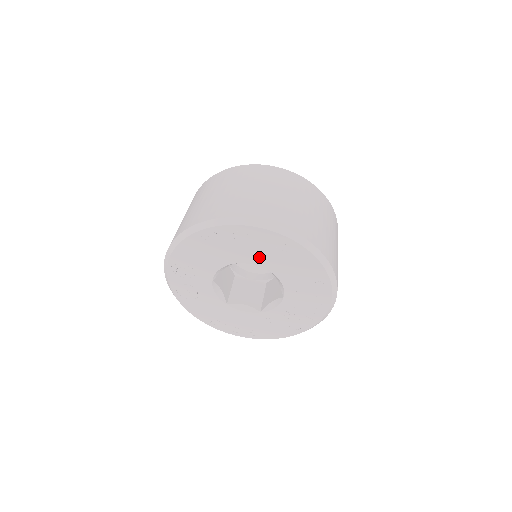
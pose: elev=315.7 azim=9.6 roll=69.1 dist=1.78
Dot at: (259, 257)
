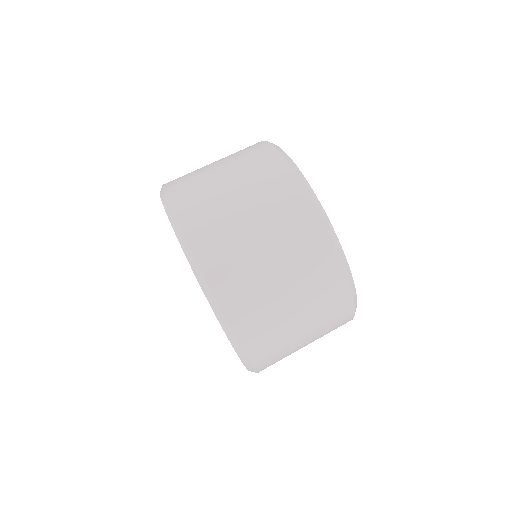
Dot at: occluded
